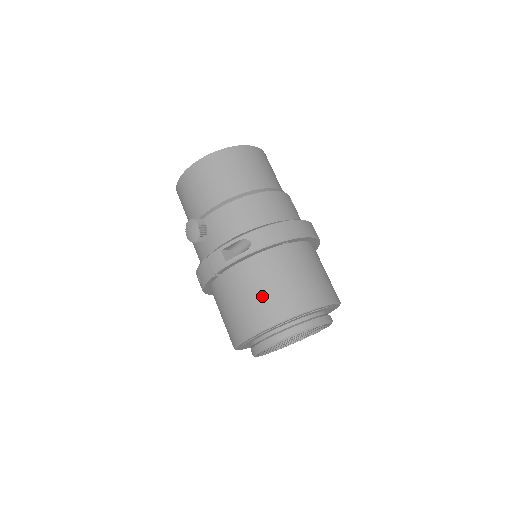
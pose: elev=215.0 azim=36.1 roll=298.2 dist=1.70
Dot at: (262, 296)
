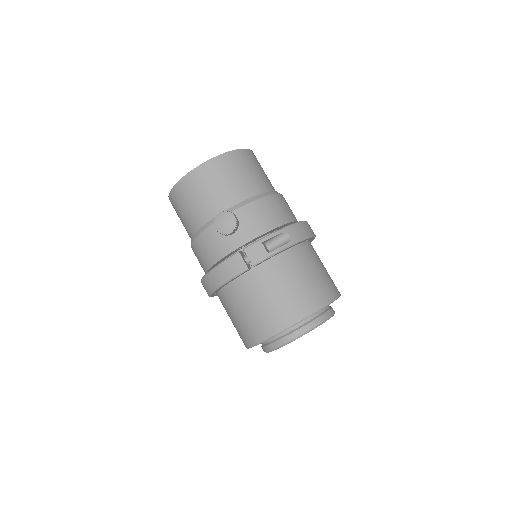
Dot at: (302, 286)
